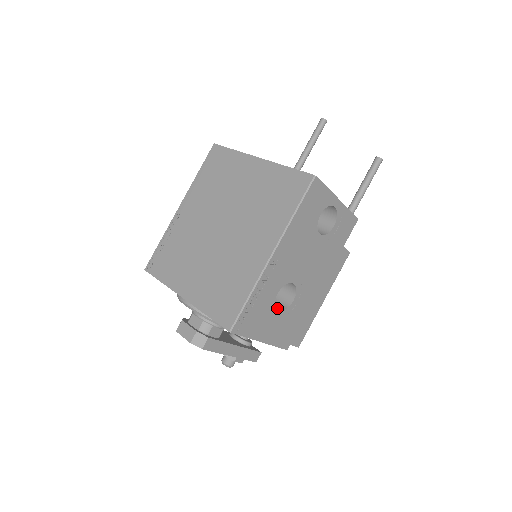
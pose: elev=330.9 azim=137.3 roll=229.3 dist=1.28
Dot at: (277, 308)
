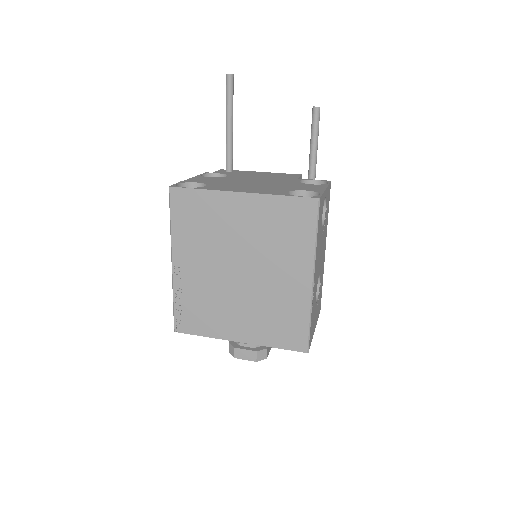
Dot at: occluded
